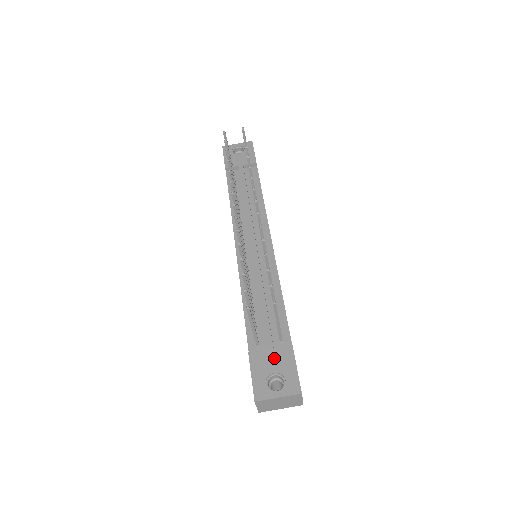
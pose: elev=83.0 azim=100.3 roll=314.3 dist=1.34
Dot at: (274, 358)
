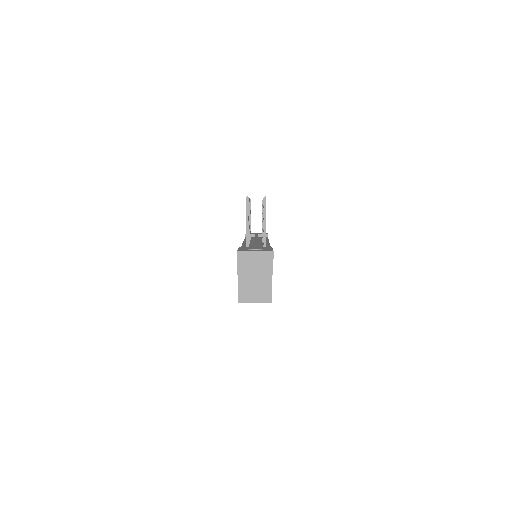
Dot at: (257, 247)
